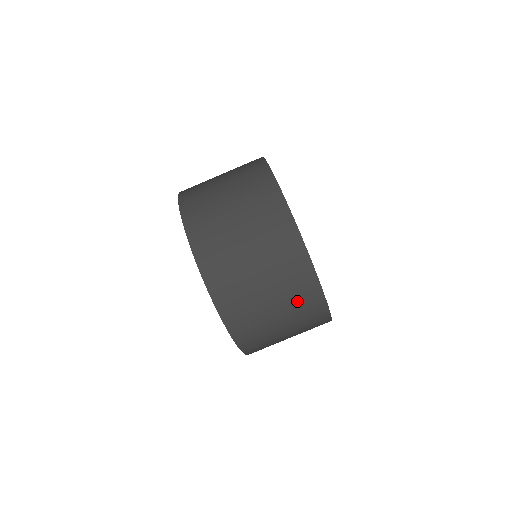
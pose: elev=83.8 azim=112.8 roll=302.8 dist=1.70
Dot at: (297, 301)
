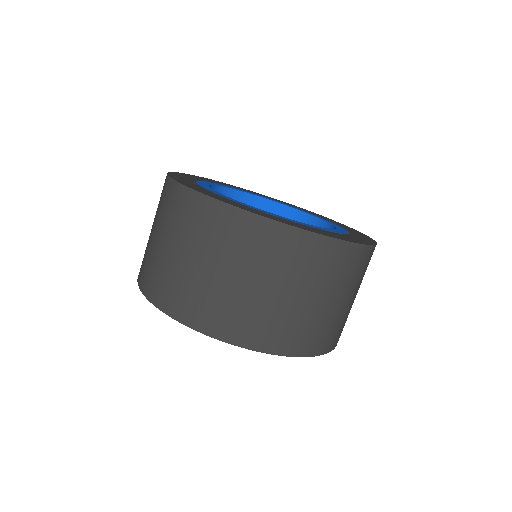
Dot at: (202, 232)
